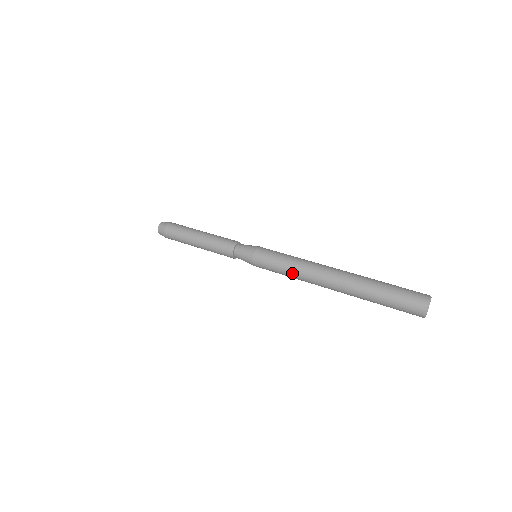
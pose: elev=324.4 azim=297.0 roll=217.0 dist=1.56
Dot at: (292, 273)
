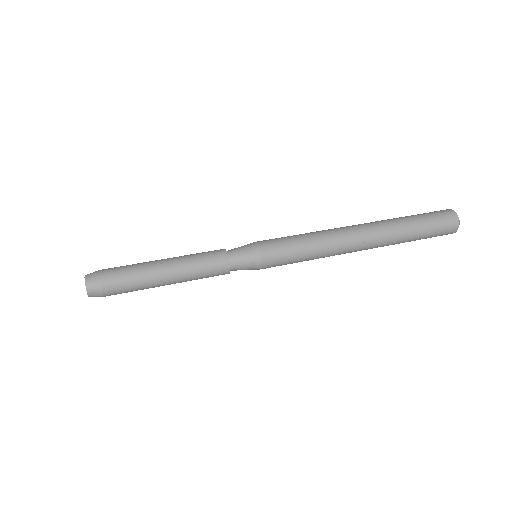
Dot at: (315, 239)
